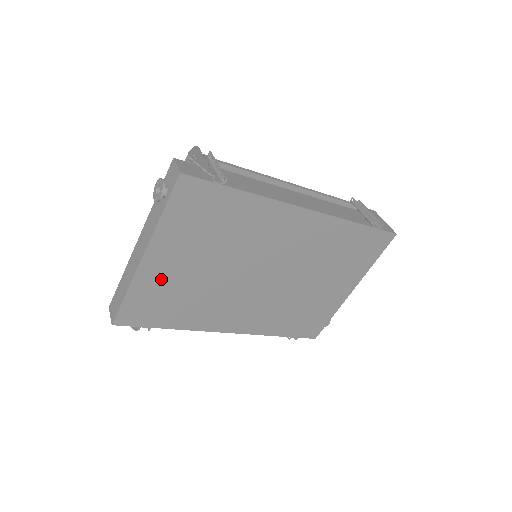
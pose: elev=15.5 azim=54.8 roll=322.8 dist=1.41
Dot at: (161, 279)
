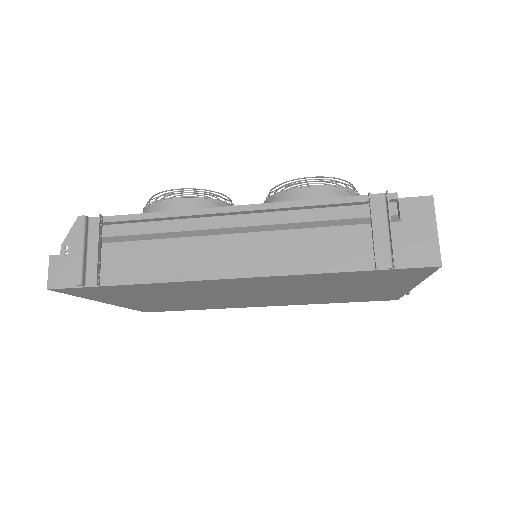
Dot at: (144, 304)
